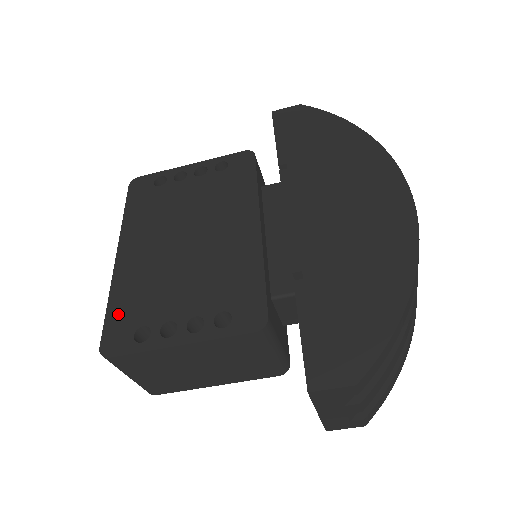
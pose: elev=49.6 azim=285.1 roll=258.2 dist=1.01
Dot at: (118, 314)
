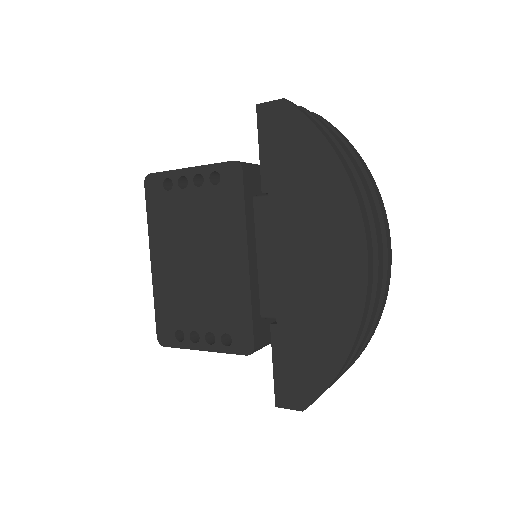
Dot at: (162, 315)
